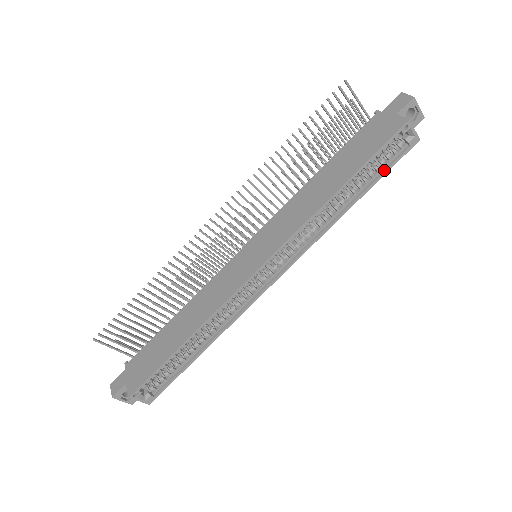
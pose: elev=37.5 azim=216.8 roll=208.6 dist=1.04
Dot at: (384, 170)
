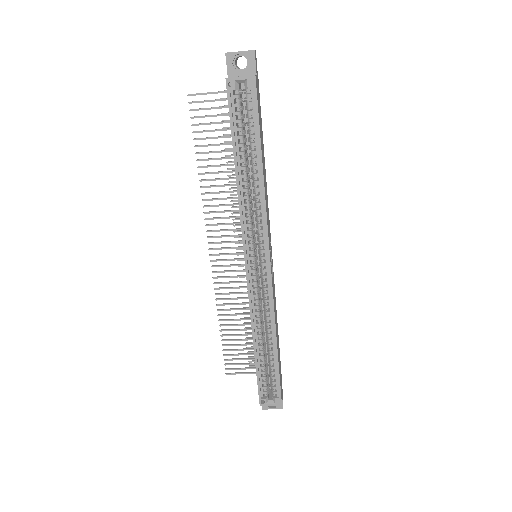
Dot at: (256, 124)
